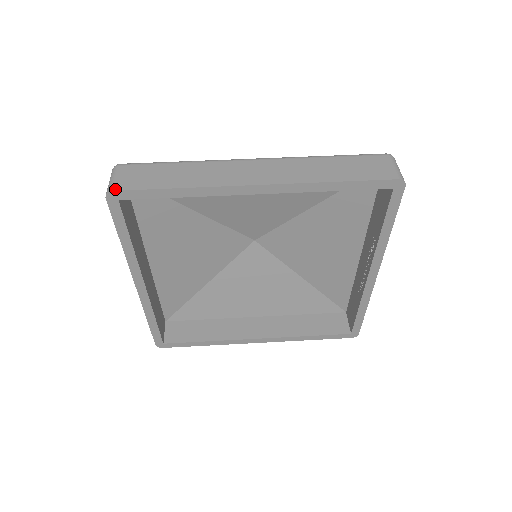
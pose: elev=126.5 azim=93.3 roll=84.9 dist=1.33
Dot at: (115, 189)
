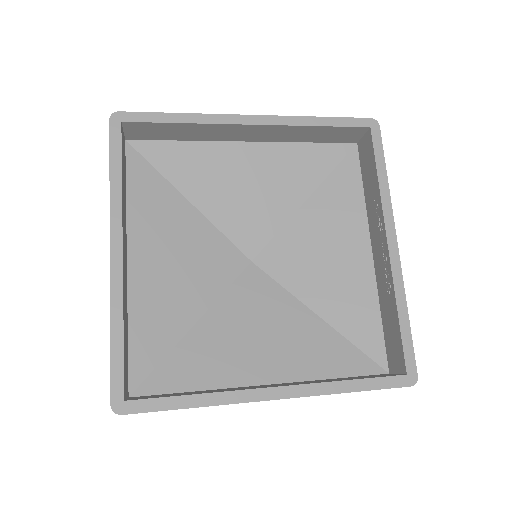
Dot at: (121, 112)
